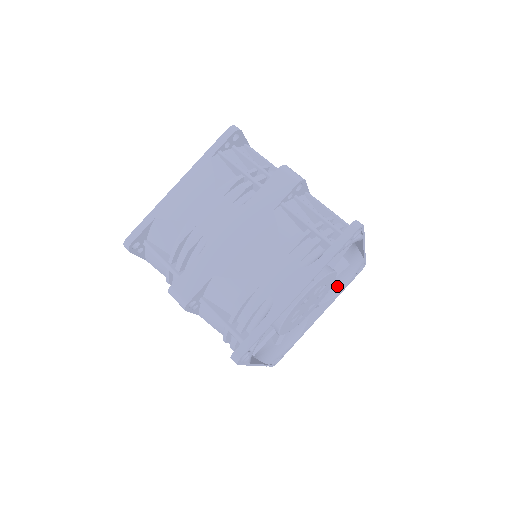
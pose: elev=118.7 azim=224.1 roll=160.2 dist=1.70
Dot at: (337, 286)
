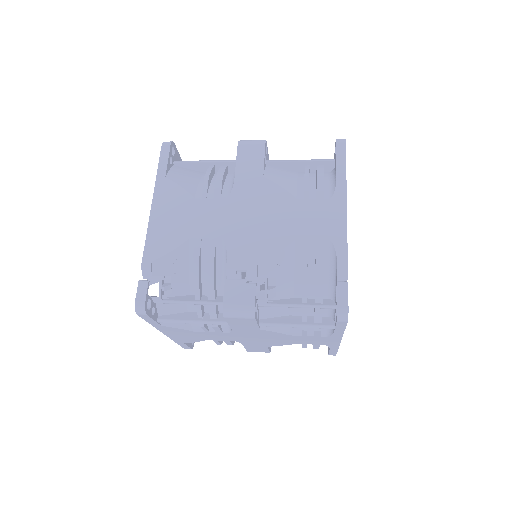
Dot at: occluded
